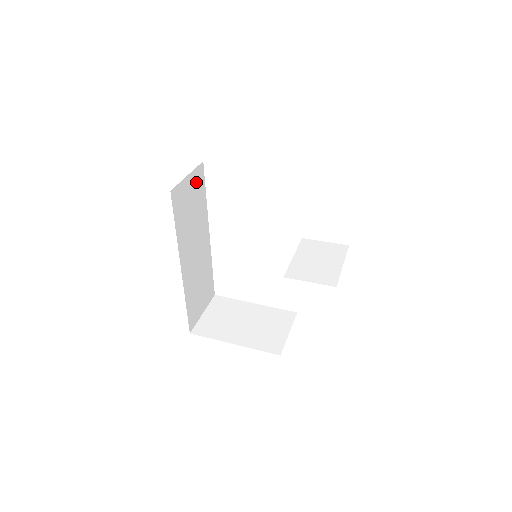
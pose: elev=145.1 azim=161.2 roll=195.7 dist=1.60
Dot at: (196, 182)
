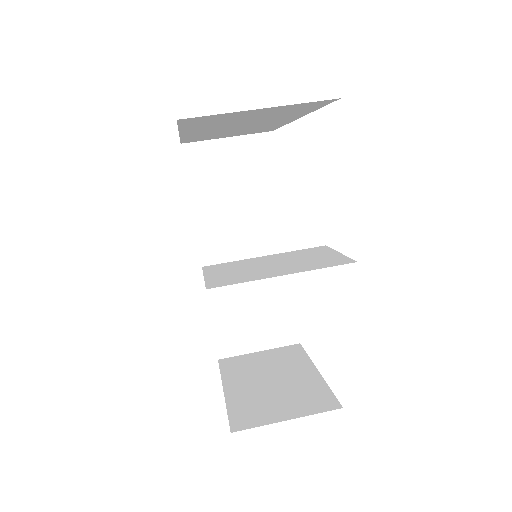
Dot at: (251, 154)
